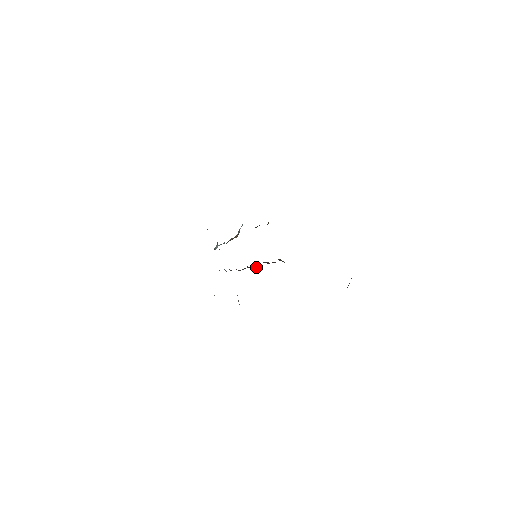
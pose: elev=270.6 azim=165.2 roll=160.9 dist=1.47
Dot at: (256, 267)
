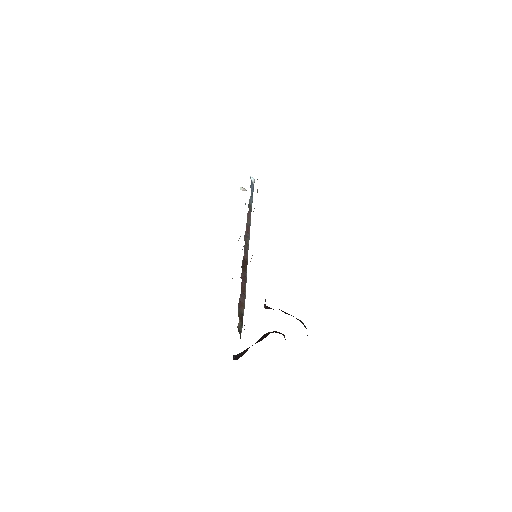
Dot at: (246, 271)
